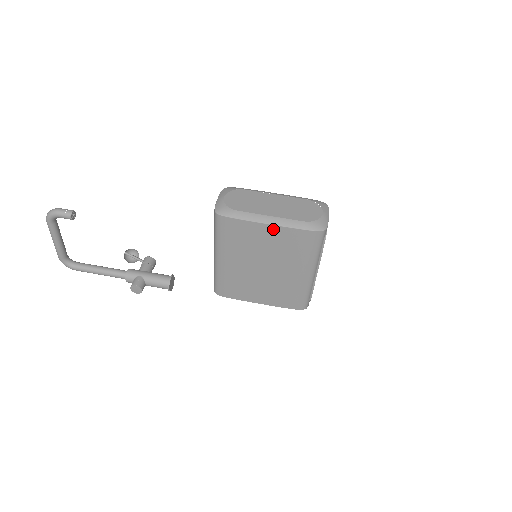
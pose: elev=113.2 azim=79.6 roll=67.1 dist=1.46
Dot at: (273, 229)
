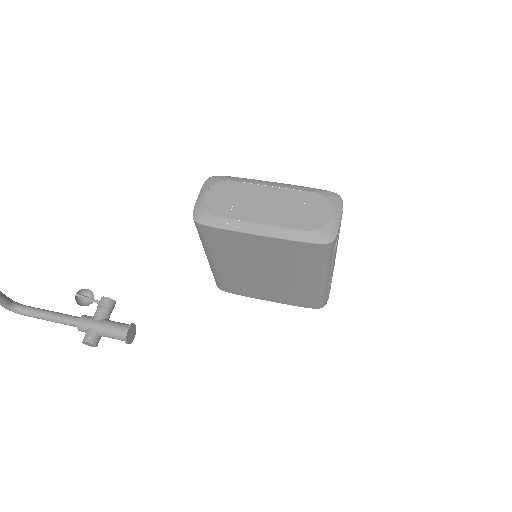
Dot at: (266, 240)
